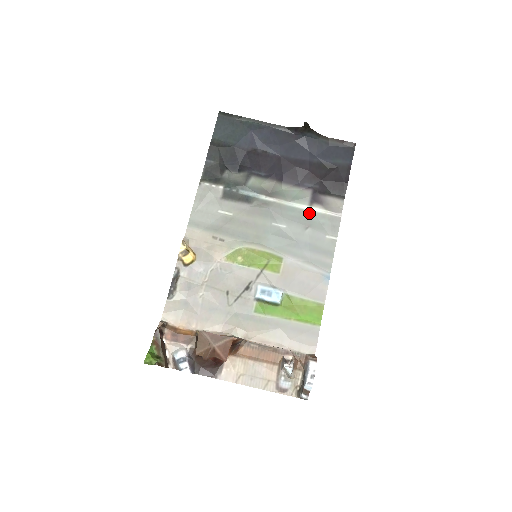
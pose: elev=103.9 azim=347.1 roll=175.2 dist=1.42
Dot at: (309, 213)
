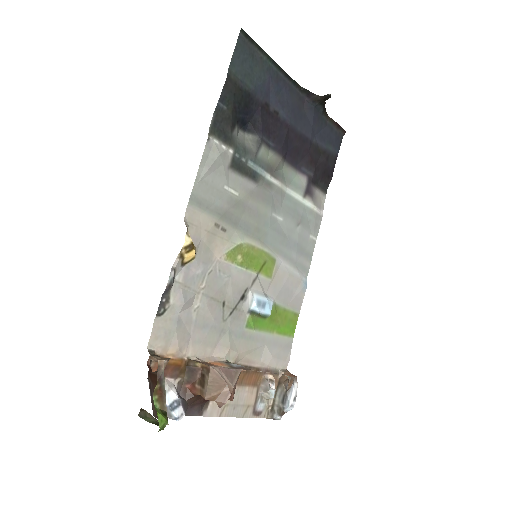
Dot at: (302, 206)
